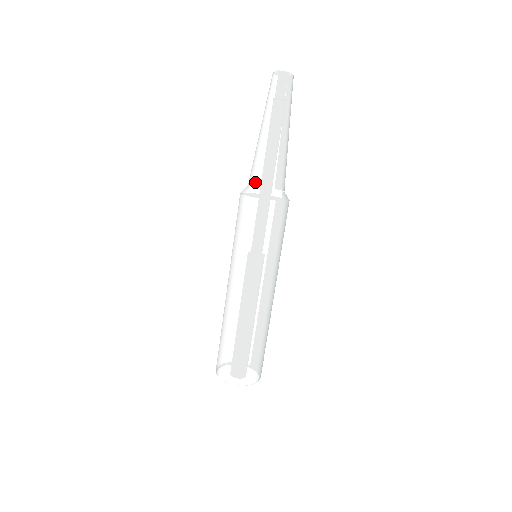
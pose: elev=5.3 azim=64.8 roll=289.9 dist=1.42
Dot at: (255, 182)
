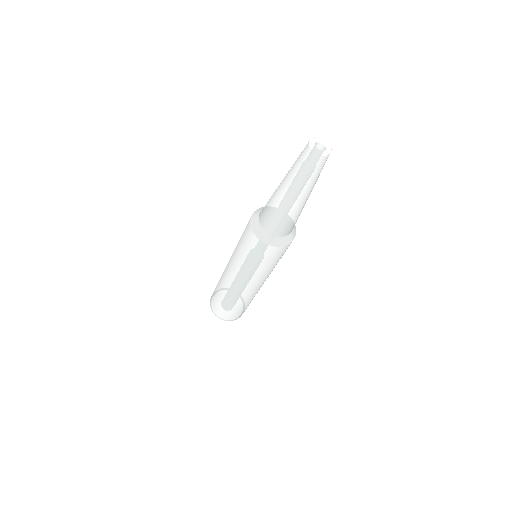
Dot at: (274, 232)
